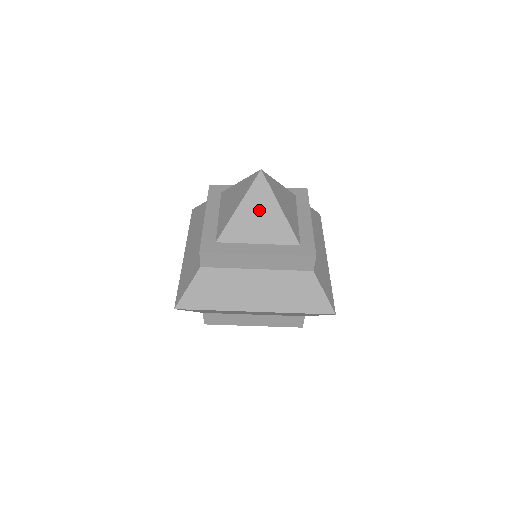
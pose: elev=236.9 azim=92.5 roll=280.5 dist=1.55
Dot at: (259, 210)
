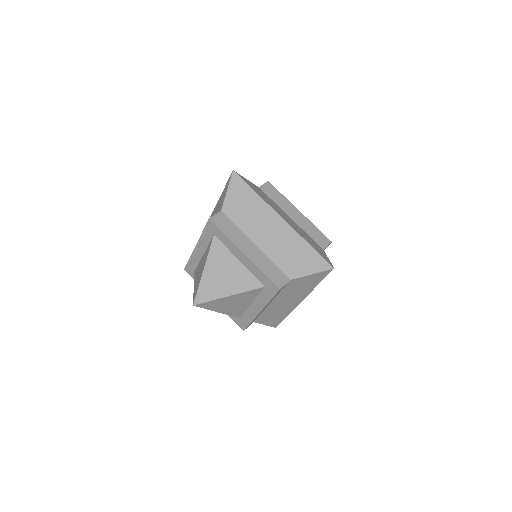
Dot at: occluded
